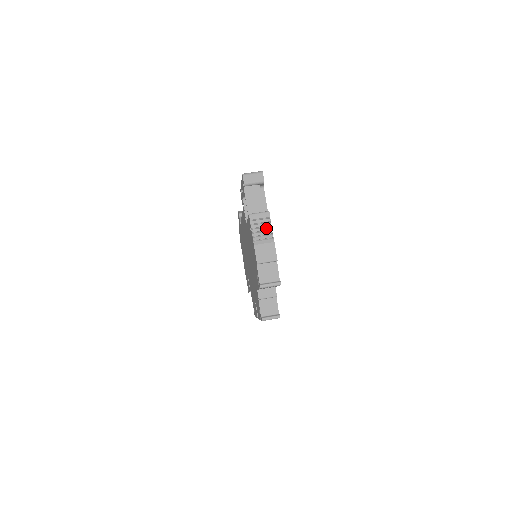
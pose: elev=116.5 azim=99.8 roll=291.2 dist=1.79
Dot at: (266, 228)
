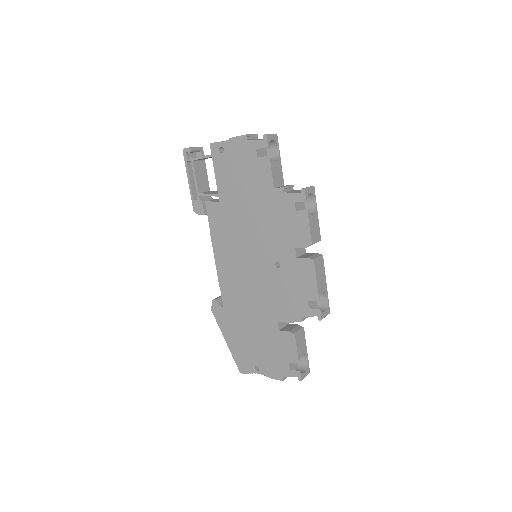
Dot at: occluded
